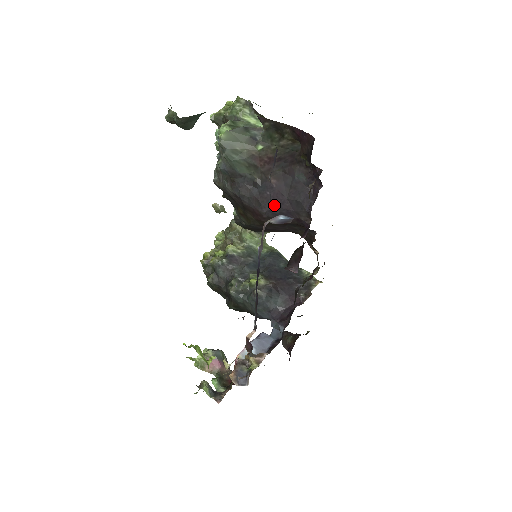
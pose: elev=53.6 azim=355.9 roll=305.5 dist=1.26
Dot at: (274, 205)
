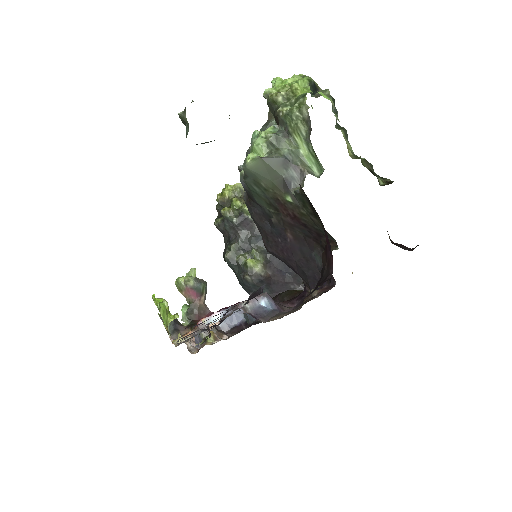
Dot at: (280, 254)
